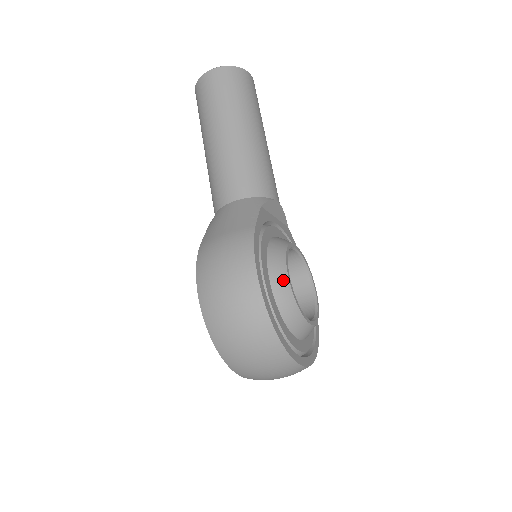
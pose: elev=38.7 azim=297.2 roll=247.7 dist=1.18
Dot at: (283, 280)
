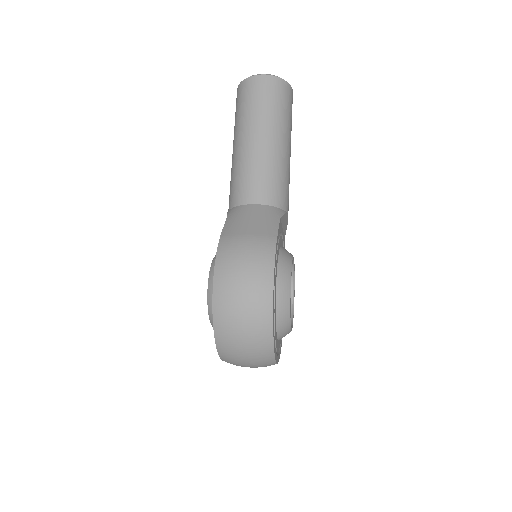
Dot at: (286, 289)
